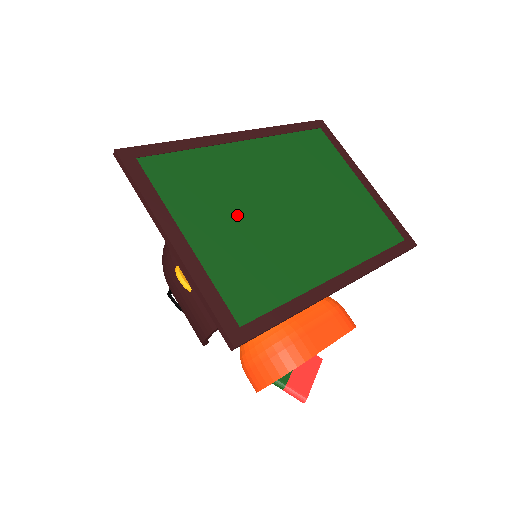
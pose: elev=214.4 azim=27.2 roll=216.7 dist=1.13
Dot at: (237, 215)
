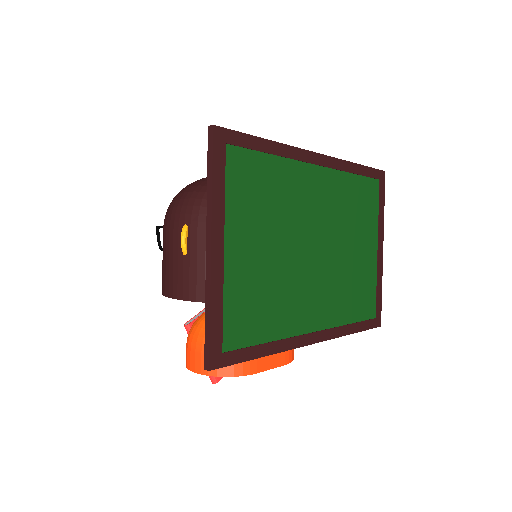
Dot at: (274, 242)
